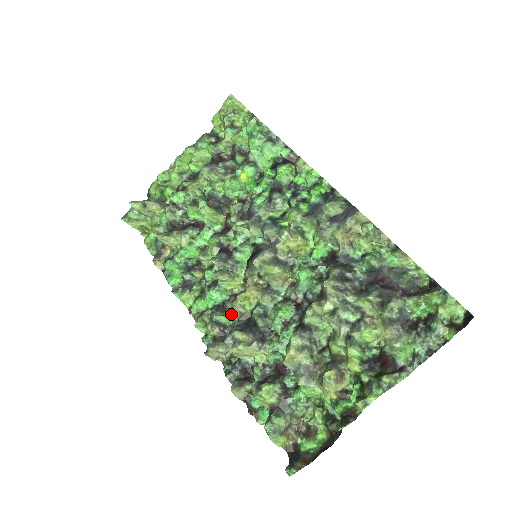
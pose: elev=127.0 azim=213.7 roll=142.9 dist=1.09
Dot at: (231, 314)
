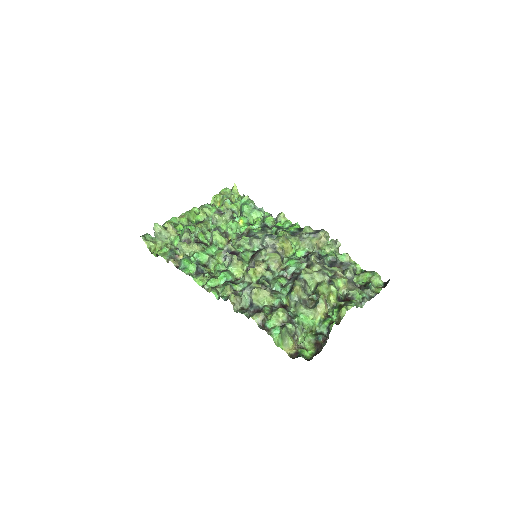
Dot at: (241, 283)
